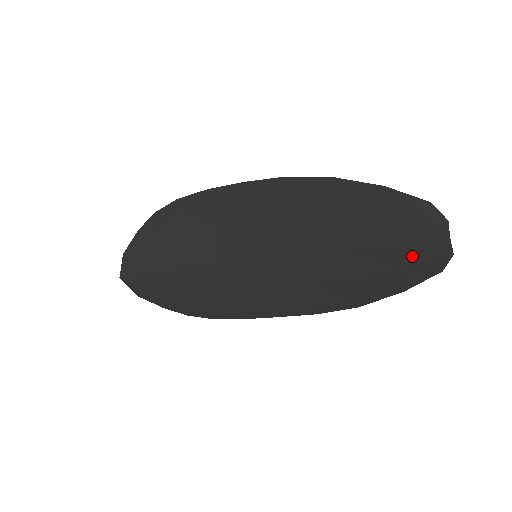
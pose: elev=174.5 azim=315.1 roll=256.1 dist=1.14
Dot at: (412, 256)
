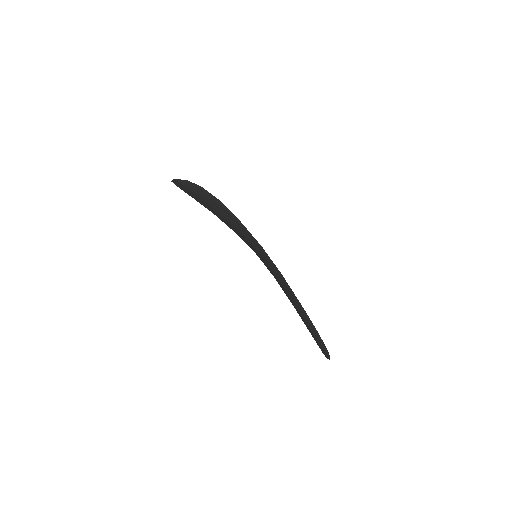
Dot at: occluded
